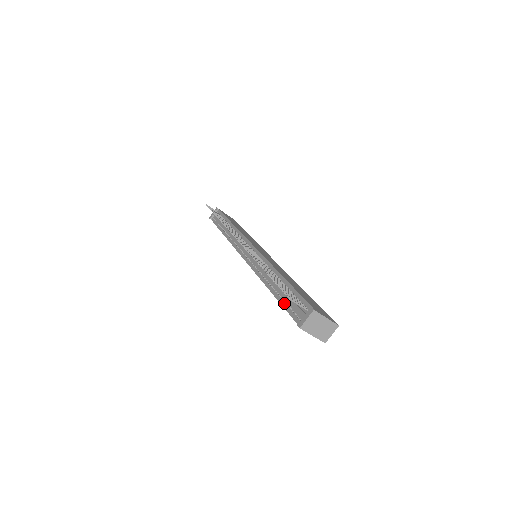
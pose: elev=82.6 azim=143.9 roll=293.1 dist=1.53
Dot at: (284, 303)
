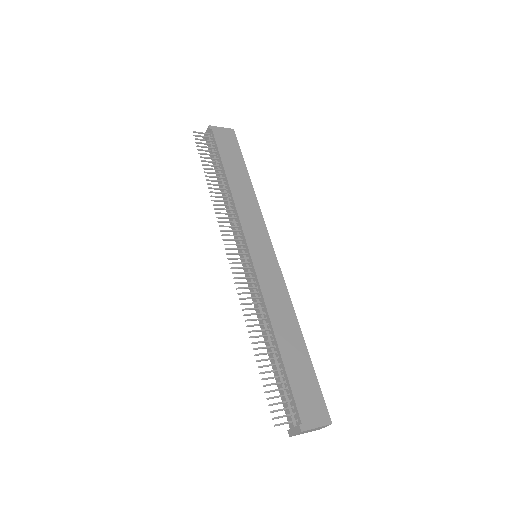
Dot at: occluded
